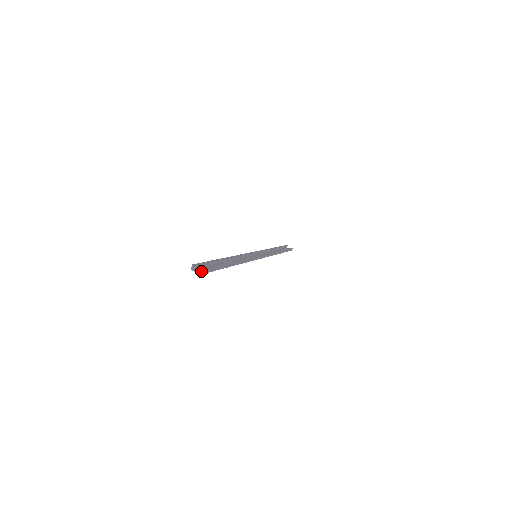
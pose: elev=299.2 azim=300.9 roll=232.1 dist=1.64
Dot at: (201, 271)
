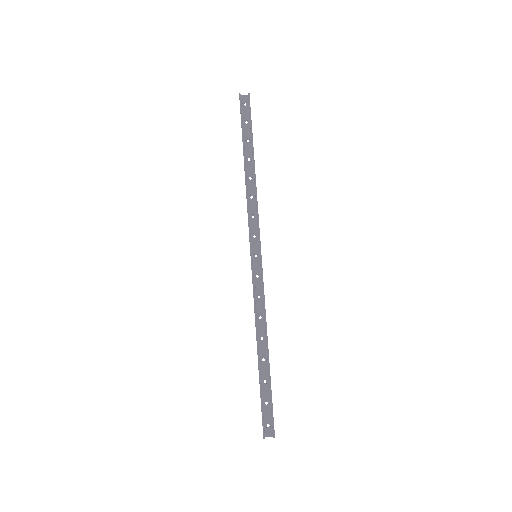
Dot at: (274, 437)
